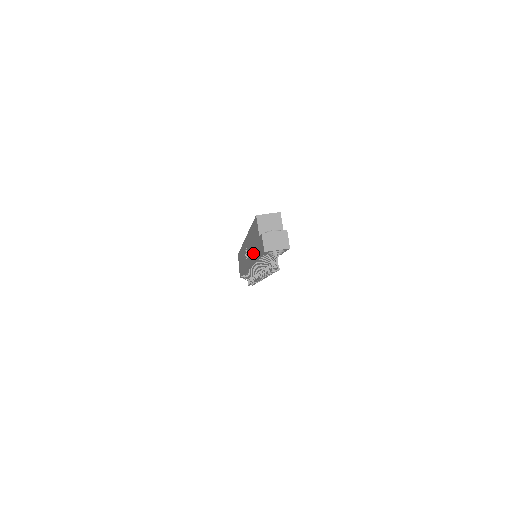
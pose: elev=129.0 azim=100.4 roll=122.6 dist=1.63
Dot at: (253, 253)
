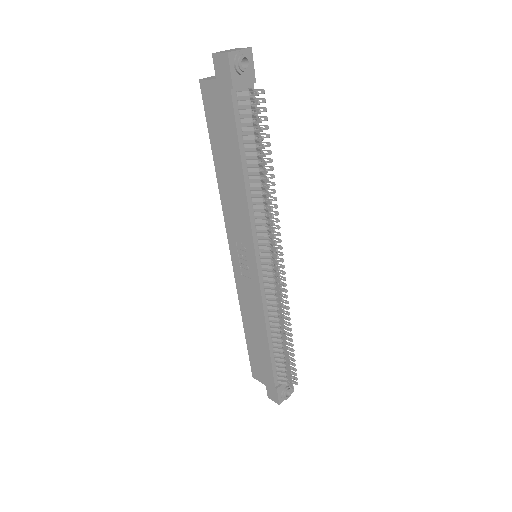
Dot at: (236, 175)
